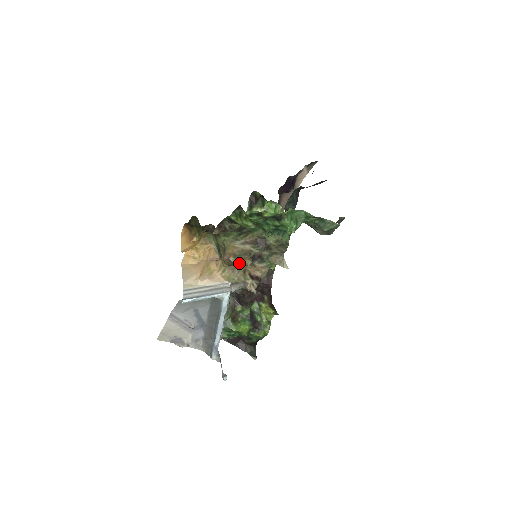
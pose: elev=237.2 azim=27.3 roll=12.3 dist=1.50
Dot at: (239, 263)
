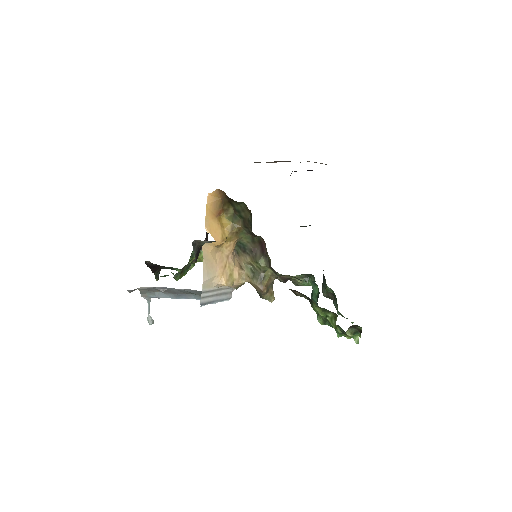
Dot at: (266, 297)
